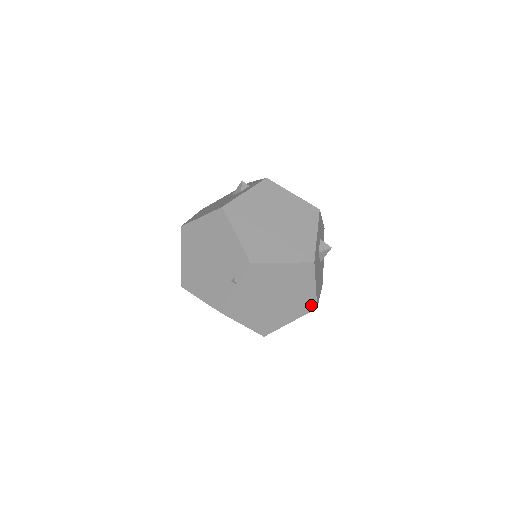
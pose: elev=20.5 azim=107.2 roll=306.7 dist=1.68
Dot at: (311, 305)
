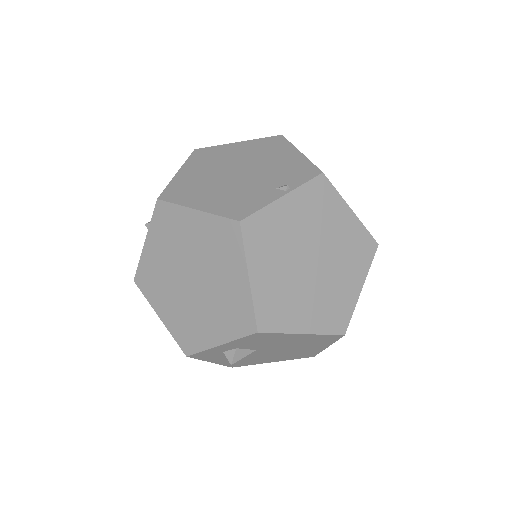
Dot at: (341, 321)
